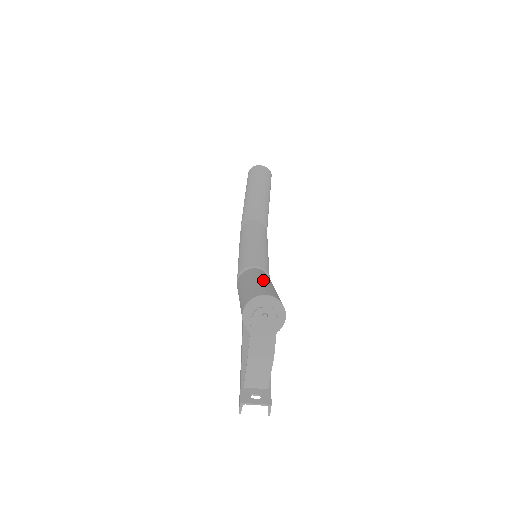
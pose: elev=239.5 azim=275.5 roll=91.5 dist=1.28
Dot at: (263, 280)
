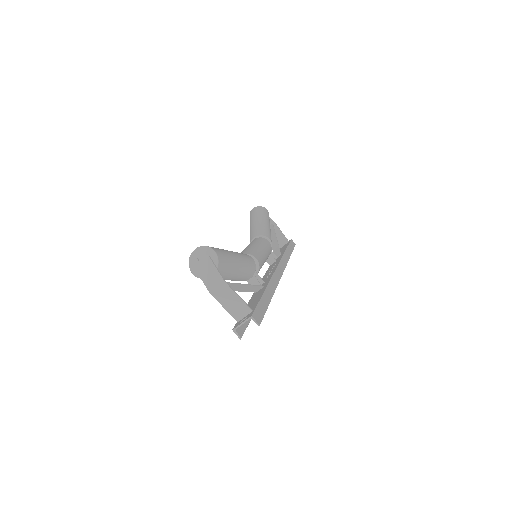
Dot at: occluded
